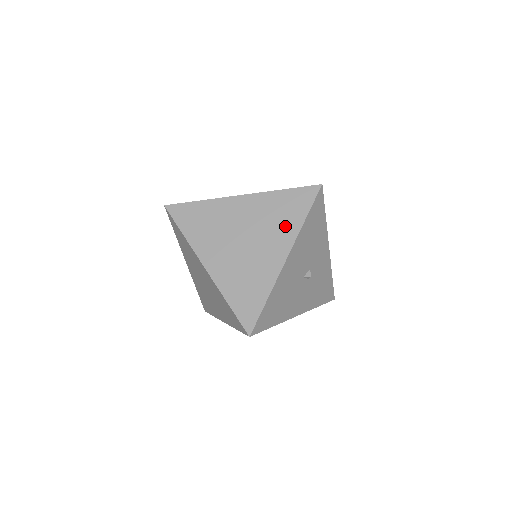
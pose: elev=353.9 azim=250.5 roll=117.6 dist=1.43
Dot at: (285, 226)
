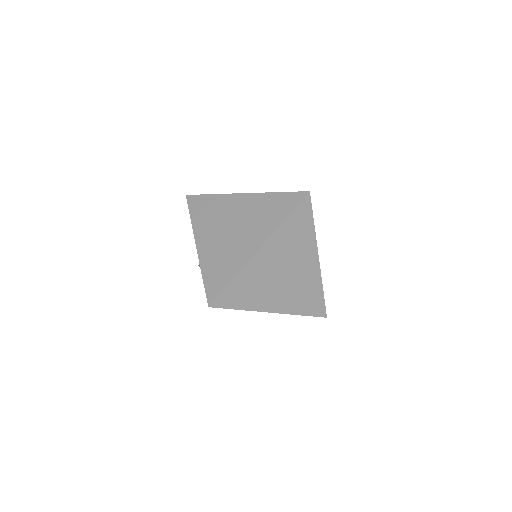
Dot at: occluded
